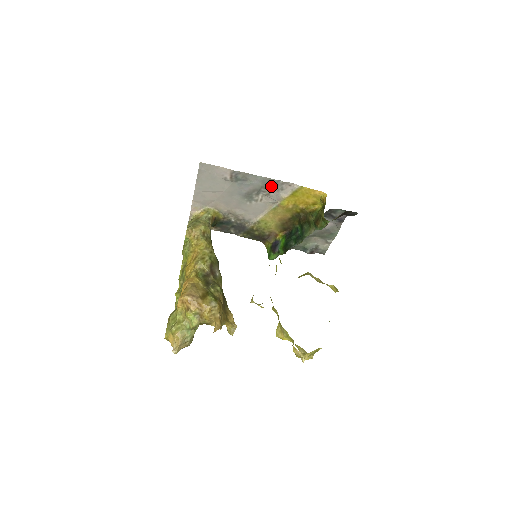
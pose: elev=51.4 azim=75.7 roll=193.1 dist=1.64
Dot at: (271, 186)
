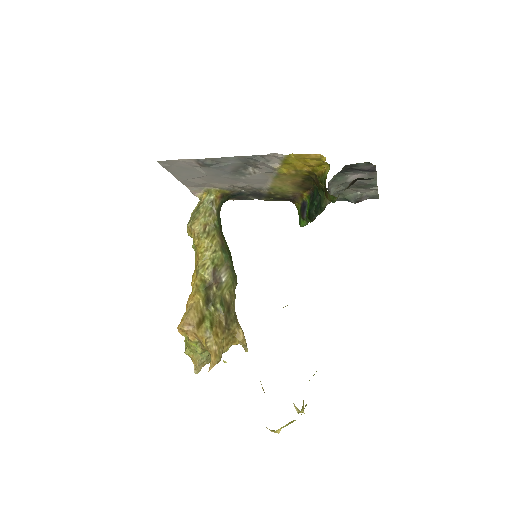
Dot at: (252, 161)
